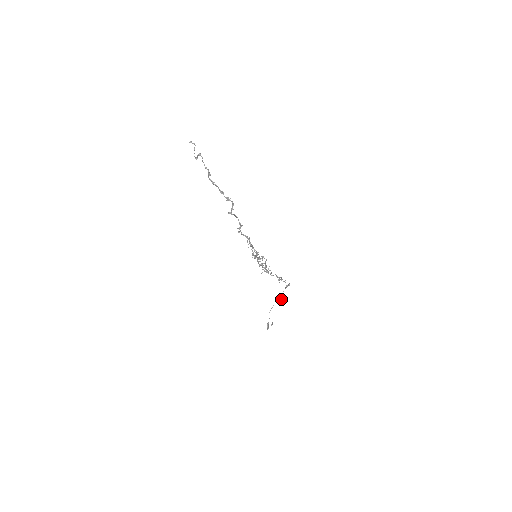
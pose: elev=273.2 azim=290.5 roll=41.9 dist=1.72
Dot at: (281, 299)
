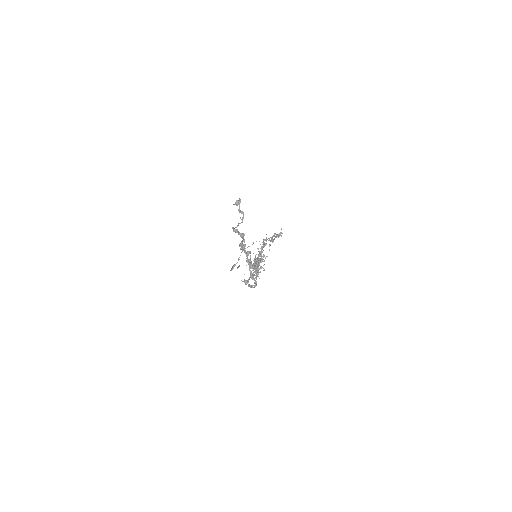
Dot at: occluded
